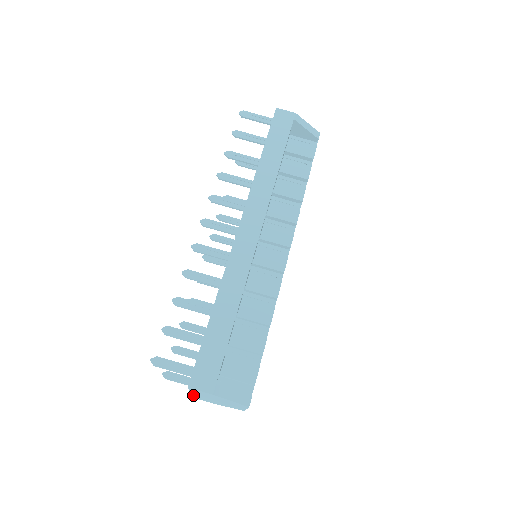
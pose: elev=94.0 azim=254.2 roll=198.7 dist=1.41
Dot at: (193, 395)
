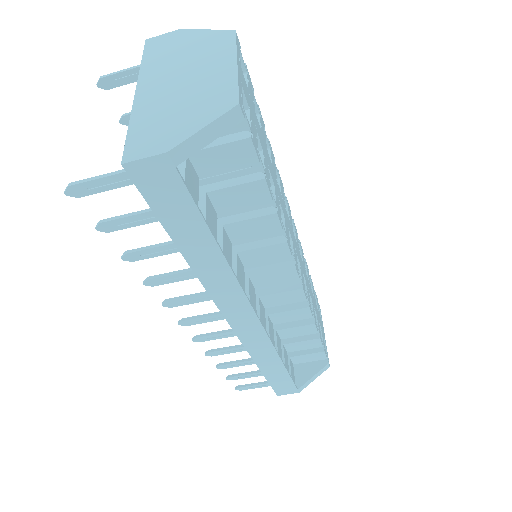
Dot at: occluded
